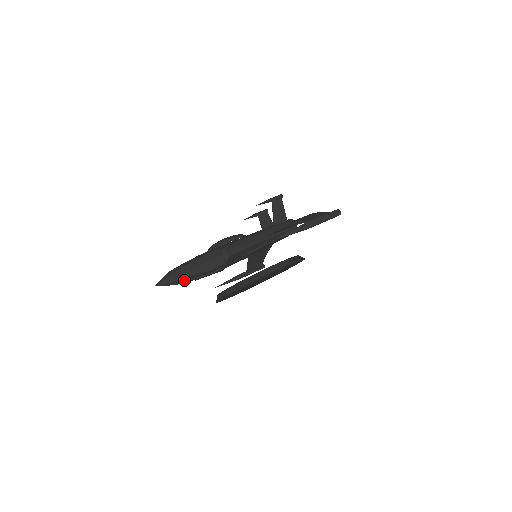
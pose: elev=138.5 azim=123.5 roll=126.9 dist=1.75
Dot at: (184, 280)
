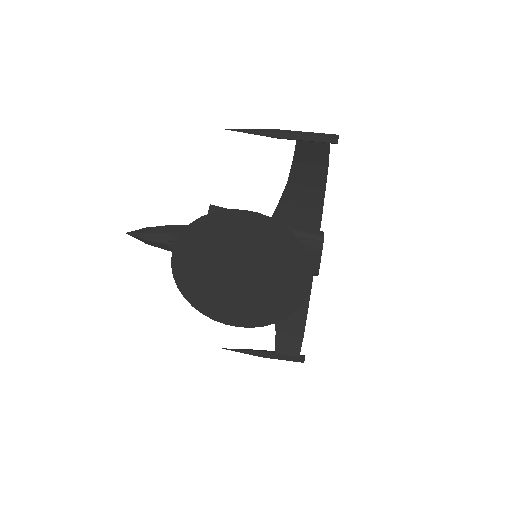
Dot at: (155, 237)
